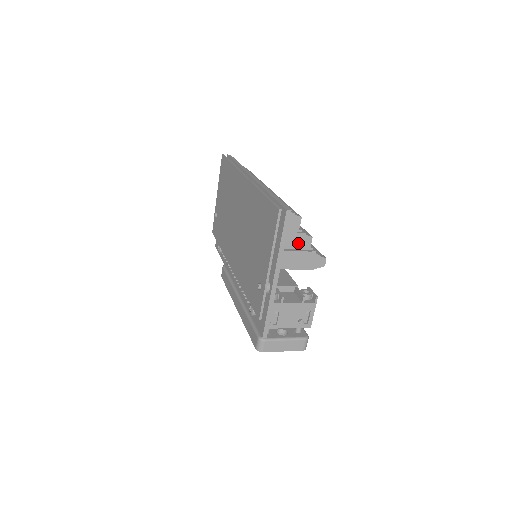
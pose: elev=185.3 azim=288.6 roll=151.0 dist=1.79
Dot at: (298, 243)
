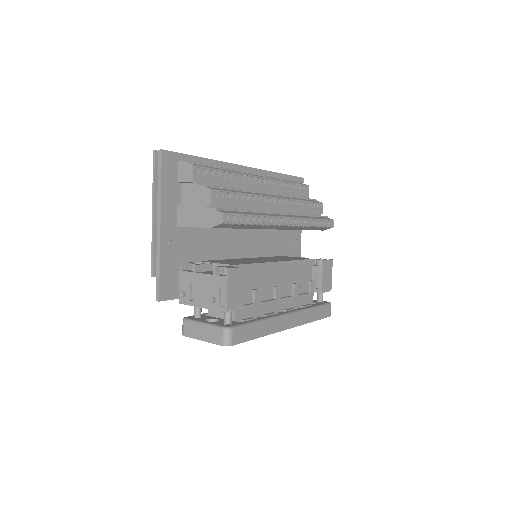
Dot at: (200, 197)
